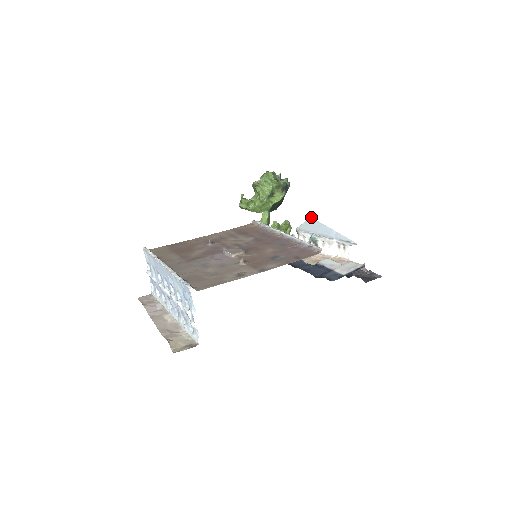
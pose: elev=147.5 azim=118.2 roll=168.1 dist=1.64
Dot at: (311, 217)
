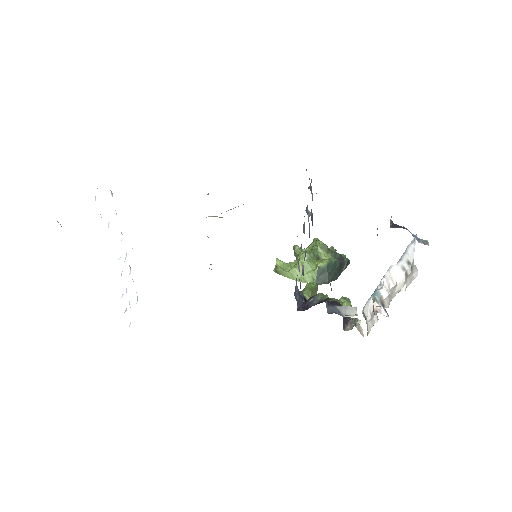
Dot at: occluded
